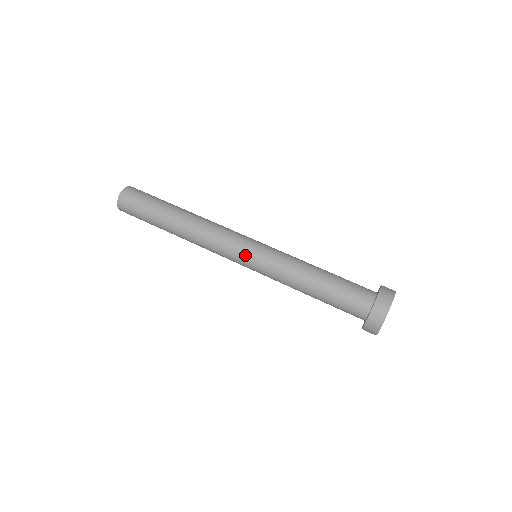
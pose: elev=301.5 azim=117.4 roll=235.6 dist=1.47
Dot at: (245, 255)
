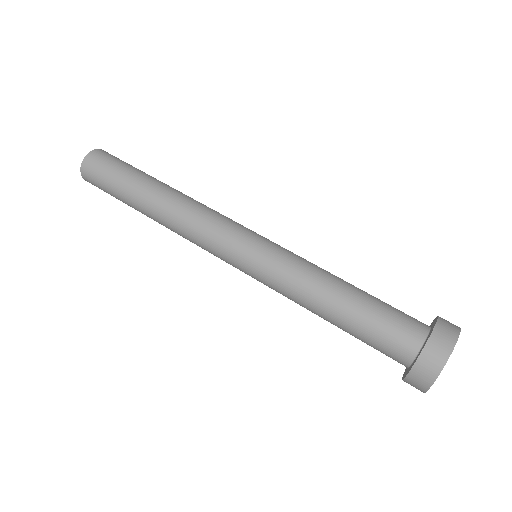
Dot at: (251, 236)
